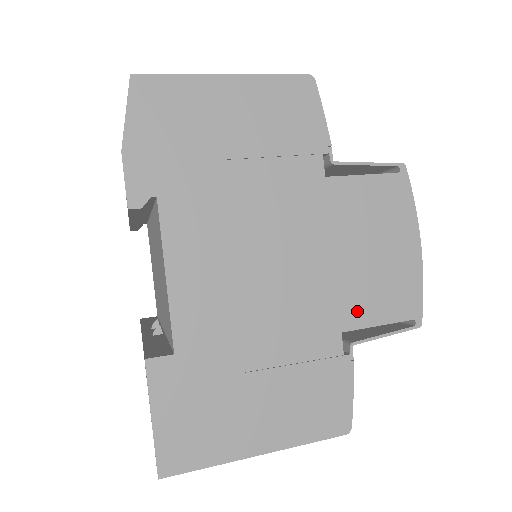
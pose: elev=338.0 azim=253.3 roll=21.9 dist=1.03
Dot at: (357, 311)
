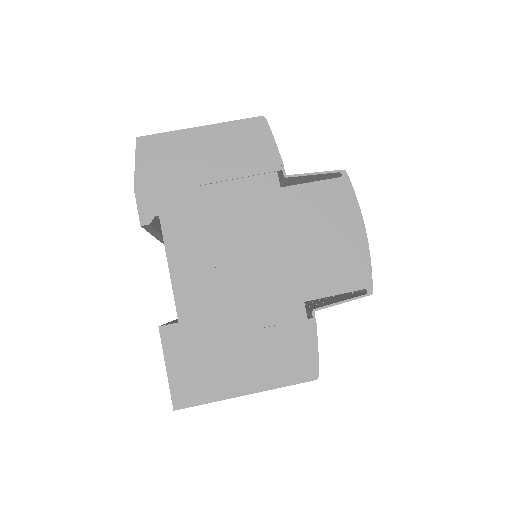
Dot at: (315, 285)
